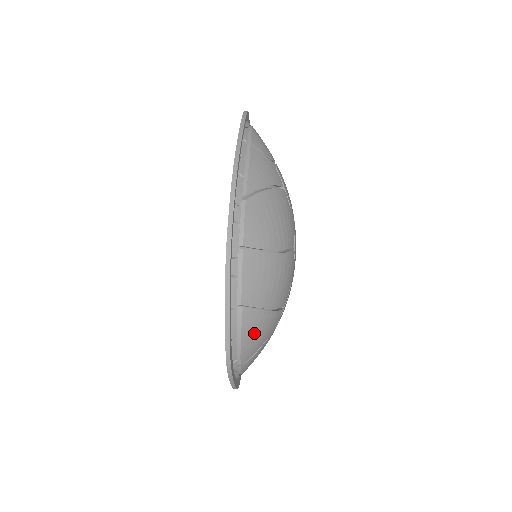
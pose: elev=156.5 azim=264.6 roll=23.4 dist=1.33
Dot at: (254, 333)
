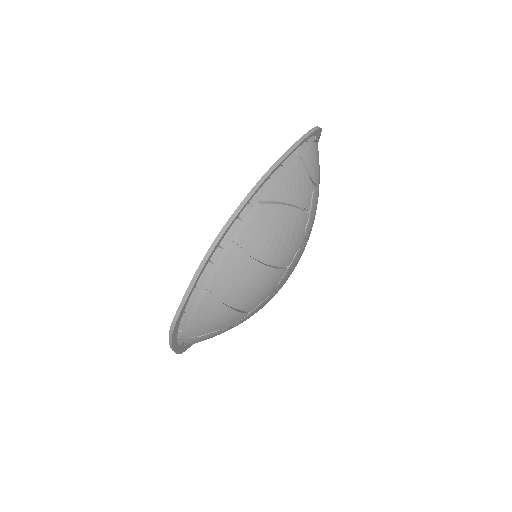
Dot at: (208, 318)
